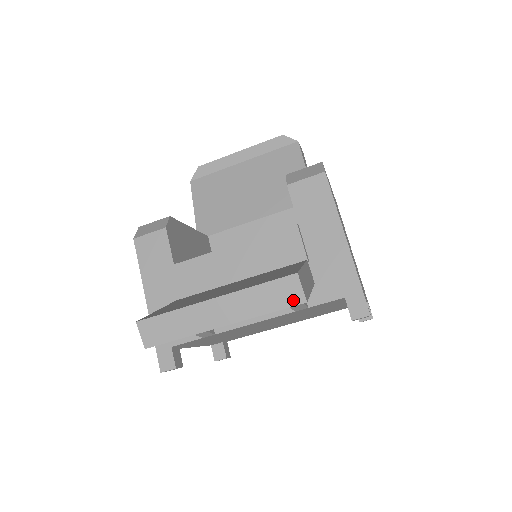
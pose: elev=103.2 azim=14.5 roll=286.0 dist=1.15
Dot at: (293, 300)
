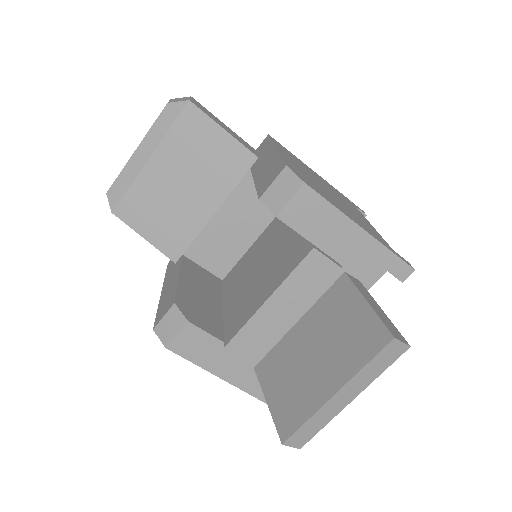
Dot at: (399, 353)
